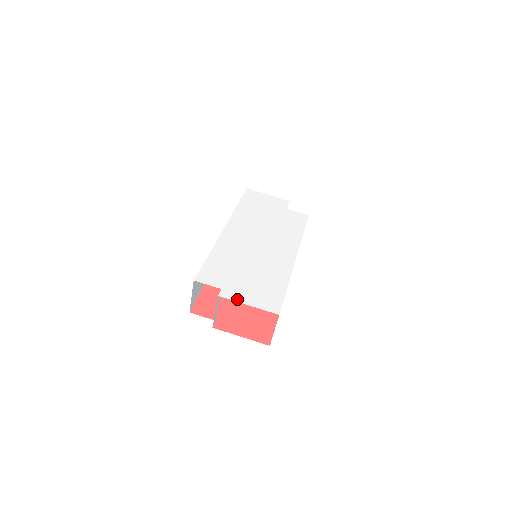
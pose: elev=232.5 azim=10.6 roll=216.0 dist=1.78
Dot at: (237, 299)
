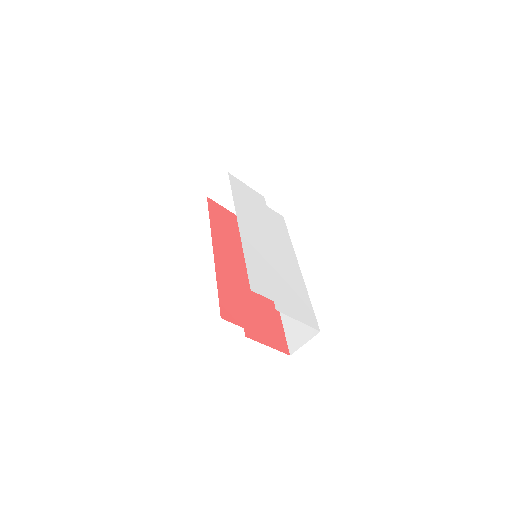
Dot at: (289, 314)
